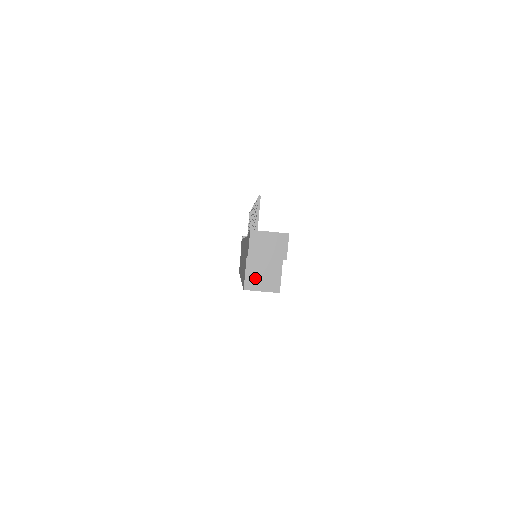
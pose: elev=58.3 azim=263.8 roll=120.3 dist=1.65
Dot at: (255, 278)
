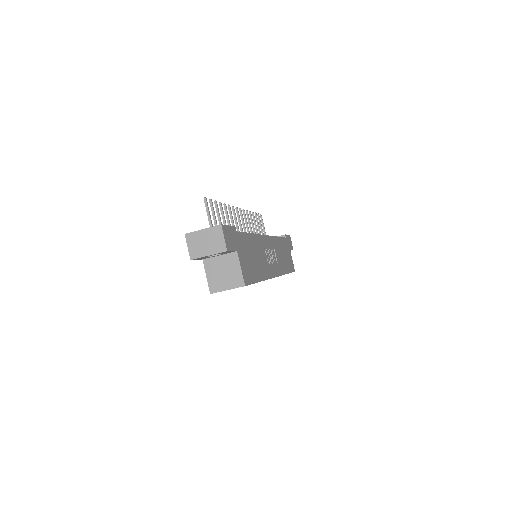
Dot at: (217, 279)
